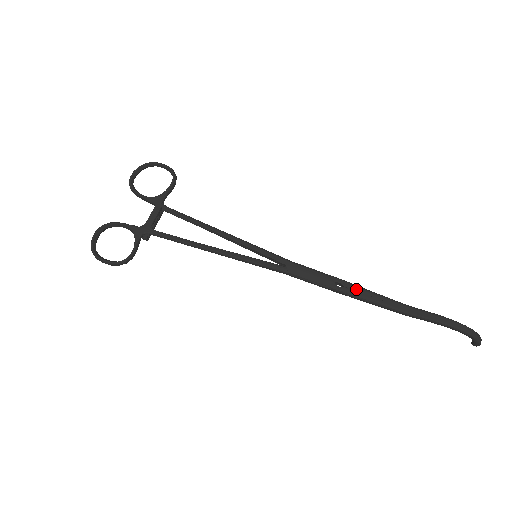
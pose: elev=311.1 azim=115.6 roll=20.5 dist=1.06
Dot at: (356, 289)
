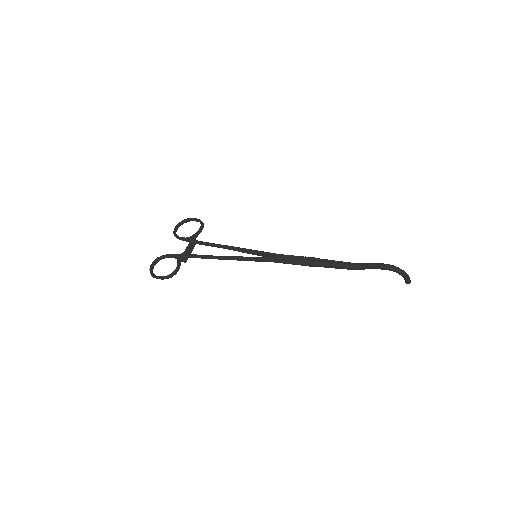
Dot at: (321, 260)
